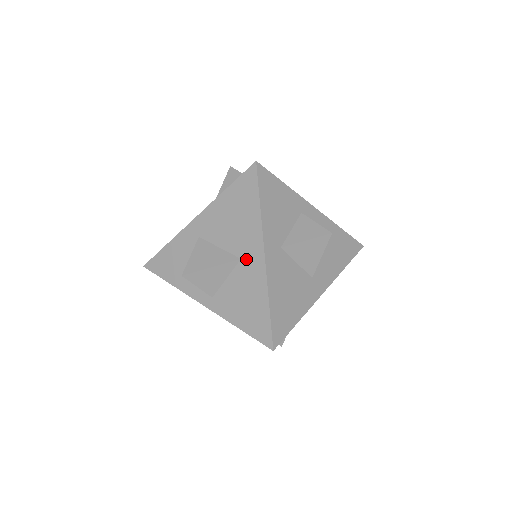
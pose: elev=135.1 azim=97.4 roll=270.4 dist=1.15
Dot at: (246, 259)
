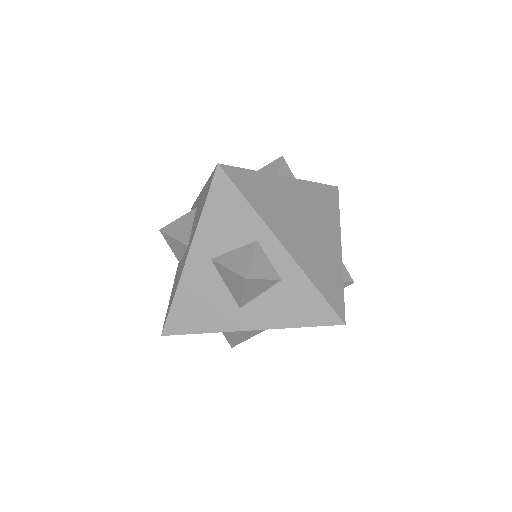
Dot at: (187, 249)
